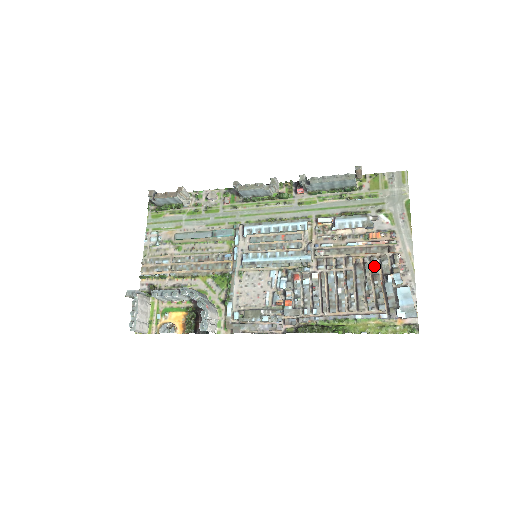
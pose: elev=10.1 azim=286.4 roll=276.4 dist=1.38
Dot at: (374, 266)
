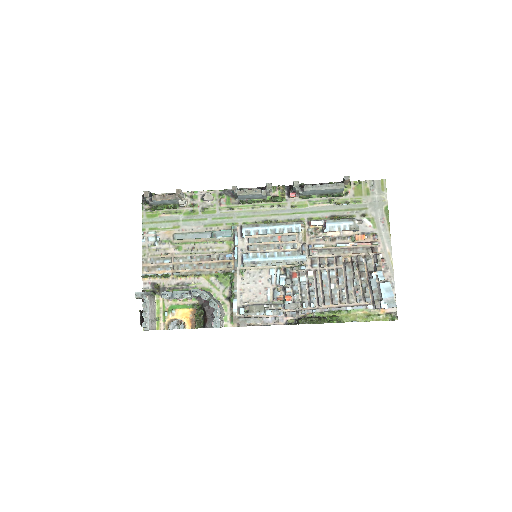
Dot at: (361, 265)
